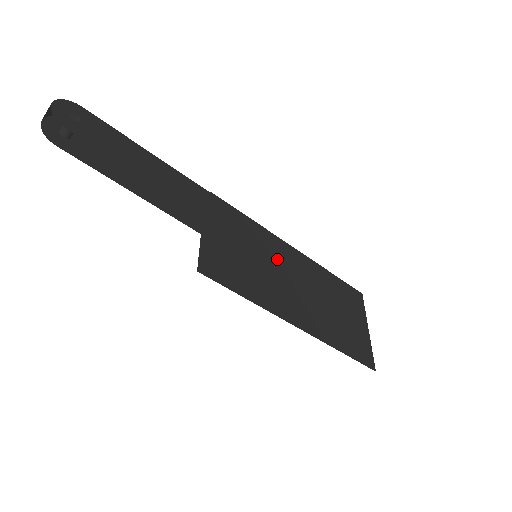
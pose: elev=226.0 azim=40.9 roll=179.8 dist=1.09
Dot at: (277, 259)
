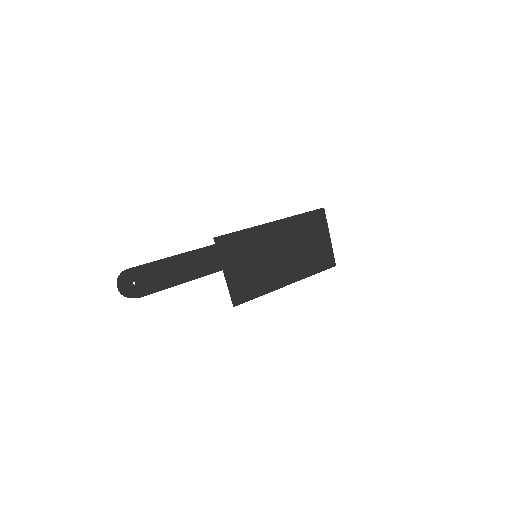
Dot at: (268, 245)
